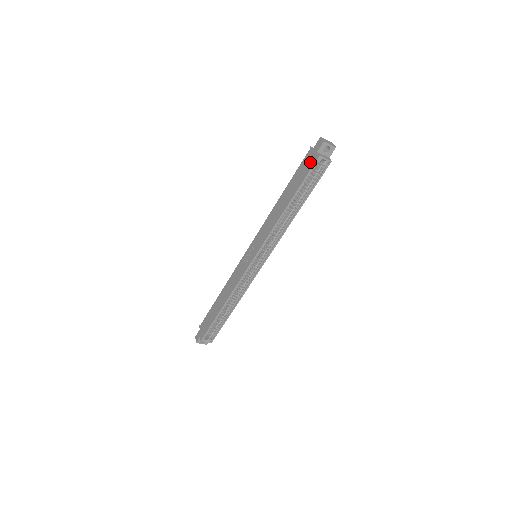
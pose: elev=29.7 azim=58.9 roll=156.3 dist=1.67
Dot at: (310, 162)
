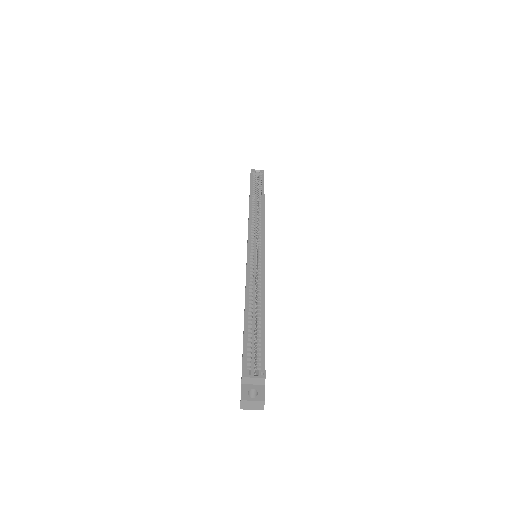
Dot at: occluded
